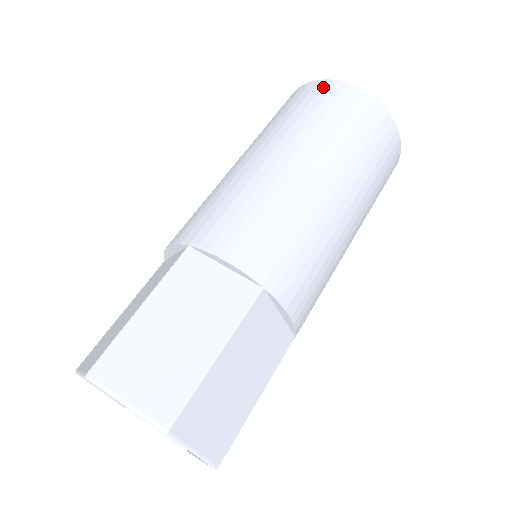
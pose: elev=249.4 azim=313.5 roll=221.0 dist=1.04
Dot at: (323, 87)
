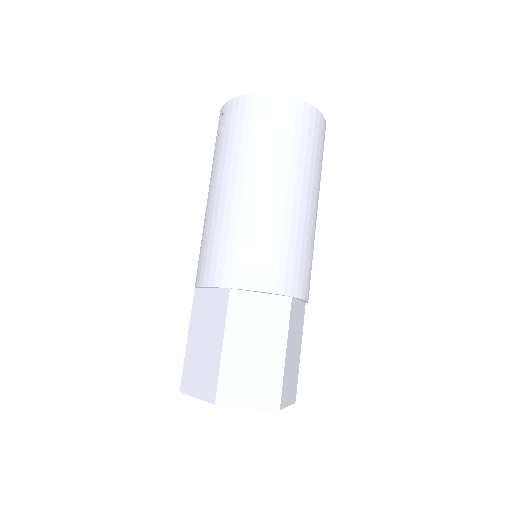
Dot at: (262, 104)
